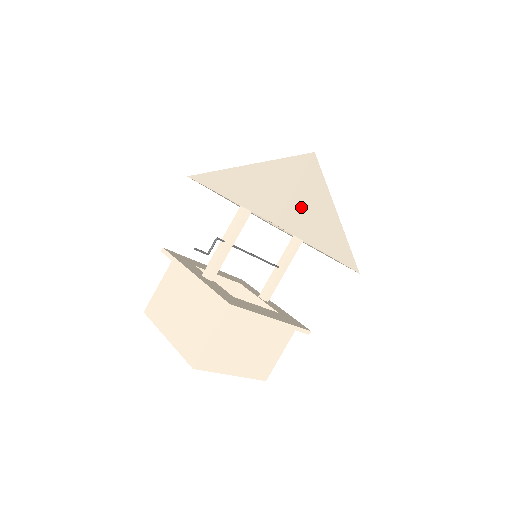
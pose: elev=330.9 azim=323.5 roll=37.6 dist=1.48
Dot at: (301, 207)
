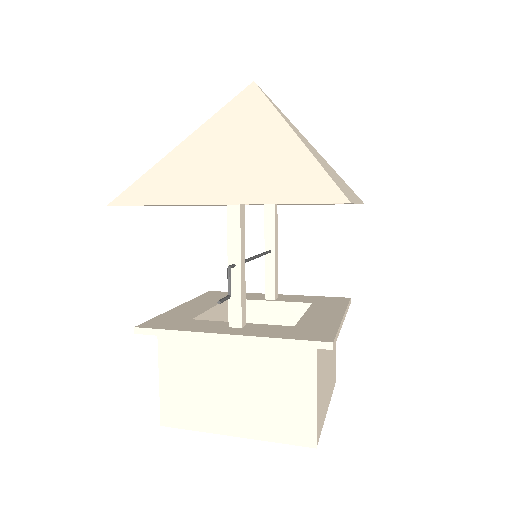
Dot at: occluded
